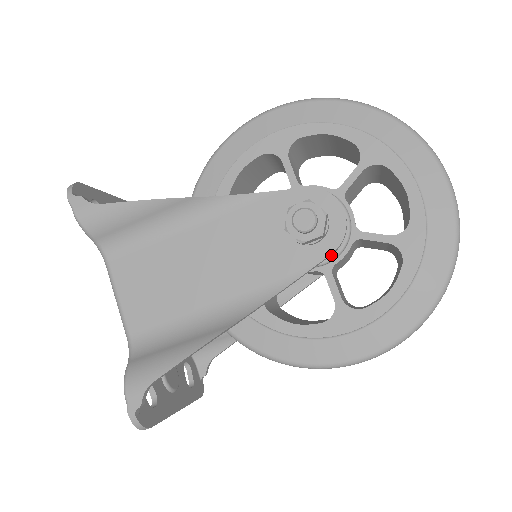
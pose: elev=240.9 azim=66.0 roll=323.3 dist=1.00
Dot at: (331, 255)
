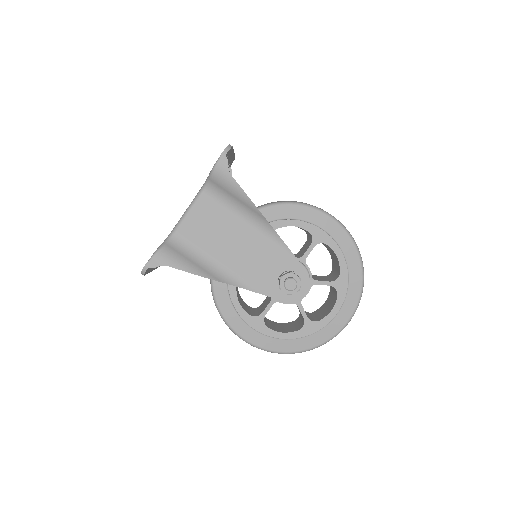
Dot at: occluded
